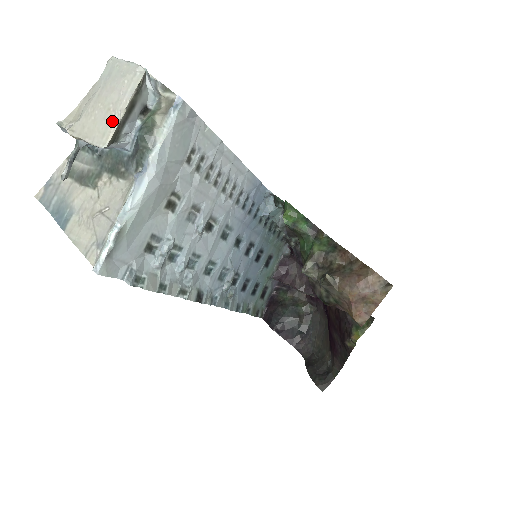
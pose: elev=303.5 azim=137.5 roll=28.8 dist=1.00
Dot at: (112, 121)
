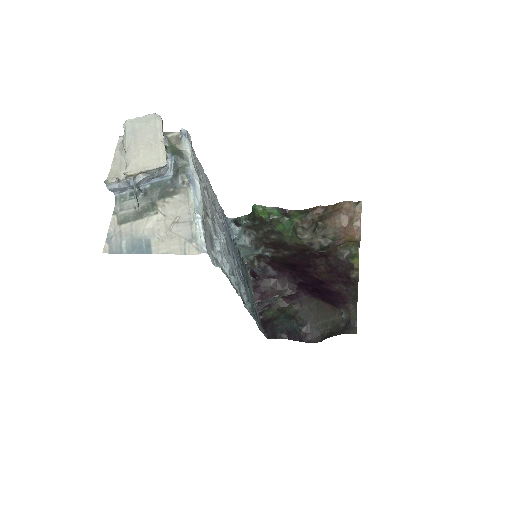
Dot at: (159, 149)
